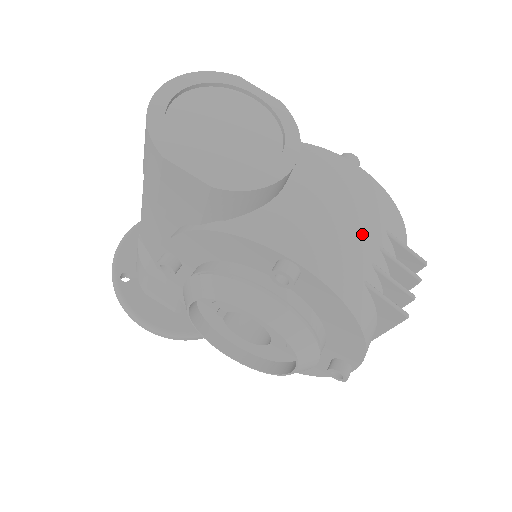
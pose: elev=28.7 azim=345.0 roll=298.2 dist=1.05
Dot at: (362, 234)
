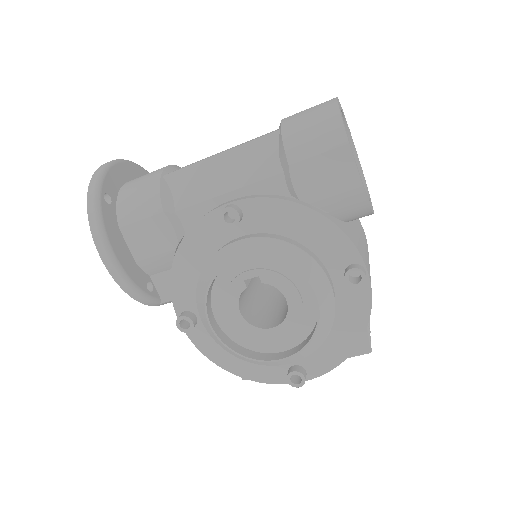
Dot at: occluded
